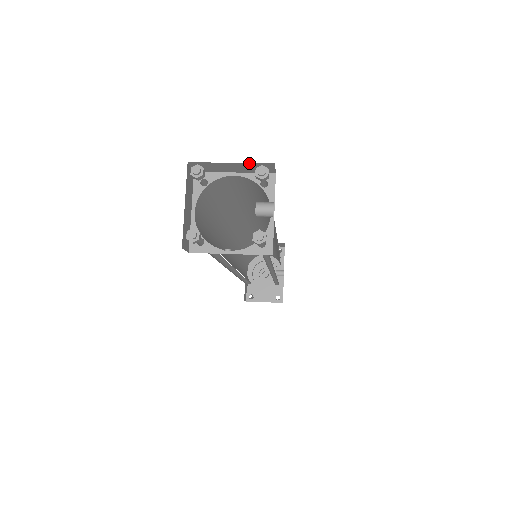
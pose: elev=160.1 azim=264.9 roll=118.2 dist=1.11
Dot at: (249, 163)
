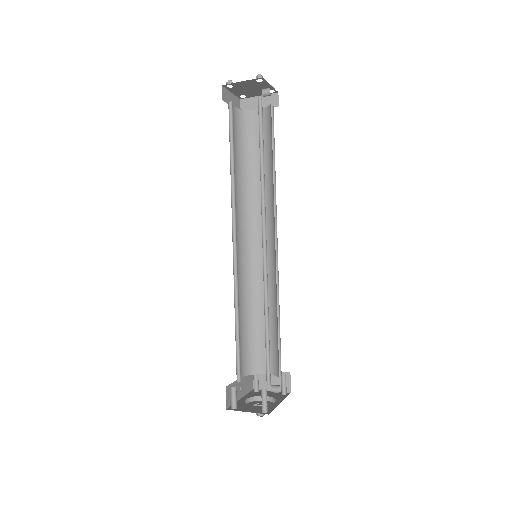
Dot at: occluded
